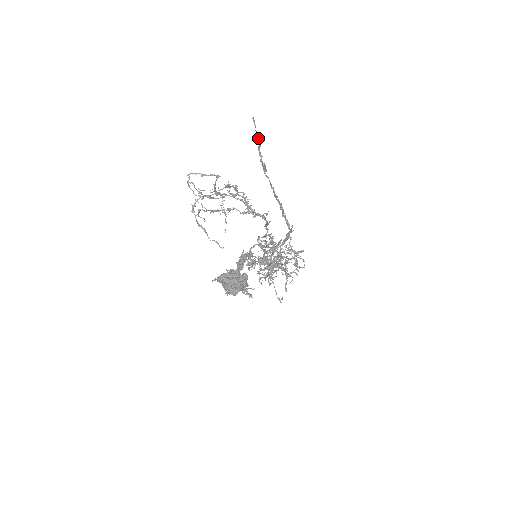
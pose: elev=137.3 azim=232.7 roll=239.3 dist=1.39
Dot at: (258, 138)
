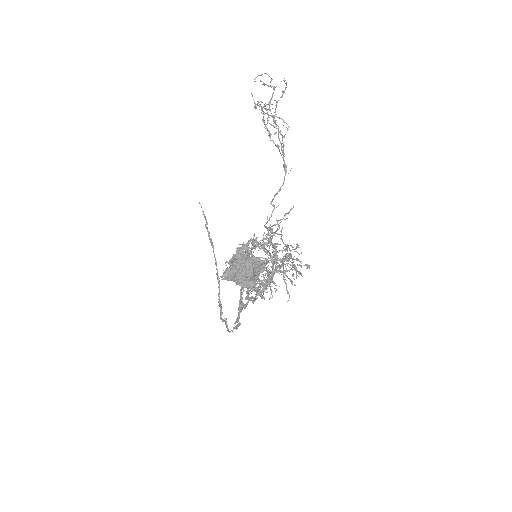
Dot at: (205, 217)
